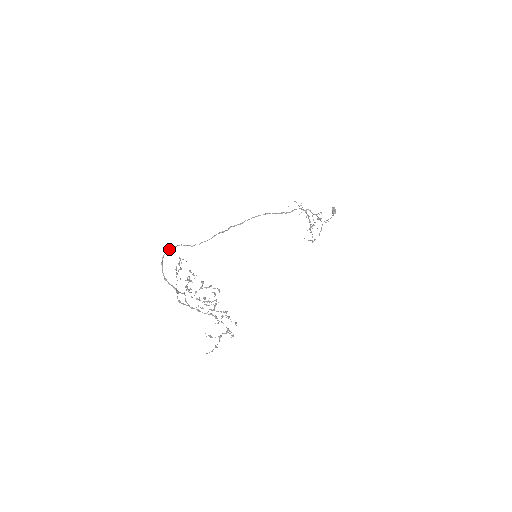
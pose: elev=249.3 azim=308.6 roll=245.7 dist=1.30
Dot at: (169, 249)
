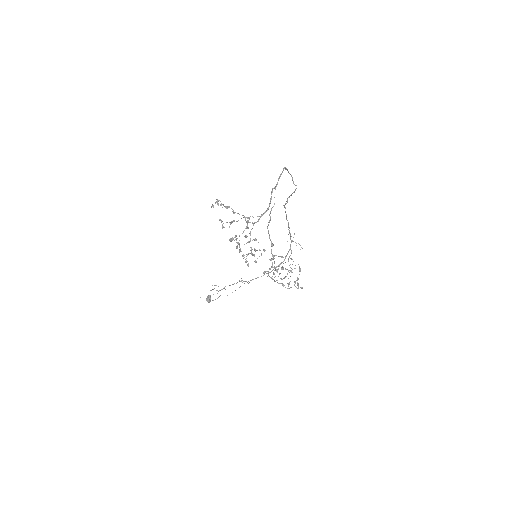
Dot at: occluded
